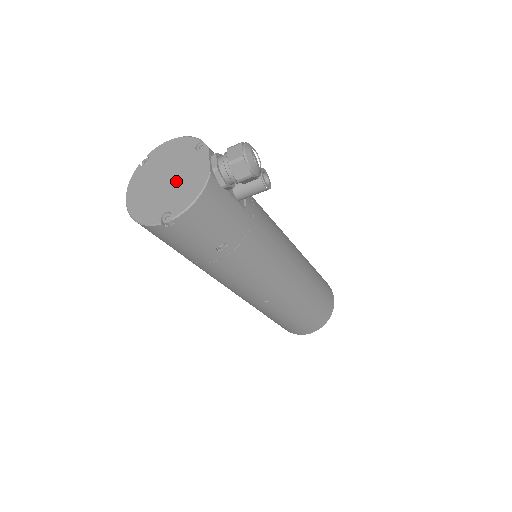
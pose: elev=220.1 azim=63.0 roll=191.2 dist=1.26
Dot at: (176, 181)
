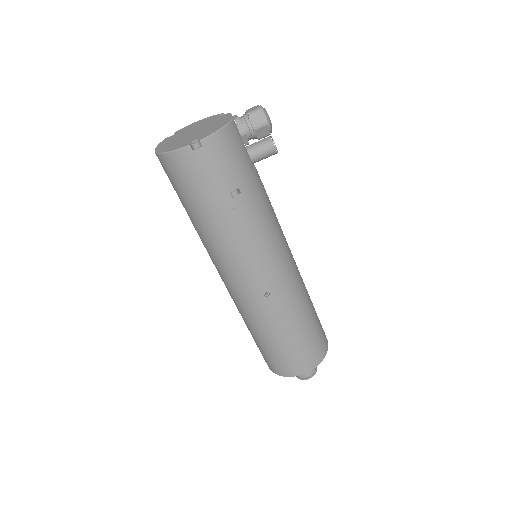
Dot at: (203, 129)
